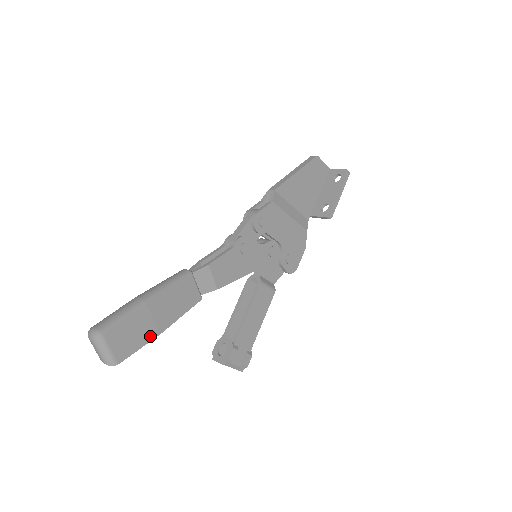
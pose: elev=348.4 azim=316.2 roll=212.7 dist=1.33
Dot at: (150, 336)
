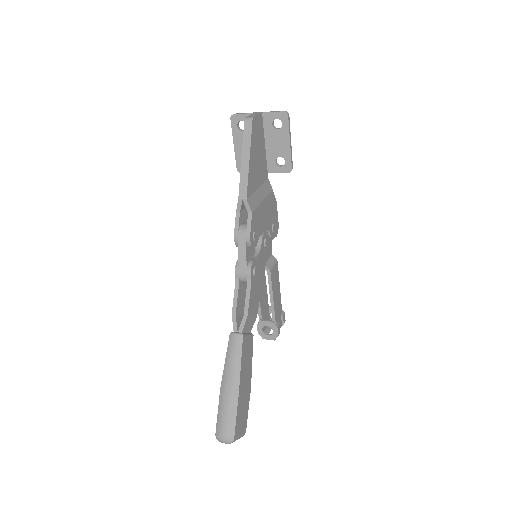
Dot at: (248, 397)
